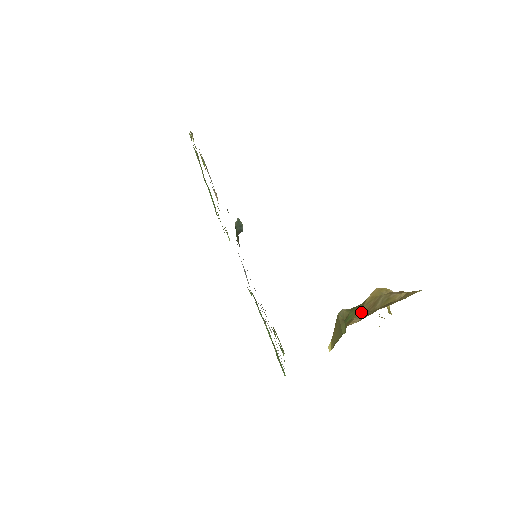
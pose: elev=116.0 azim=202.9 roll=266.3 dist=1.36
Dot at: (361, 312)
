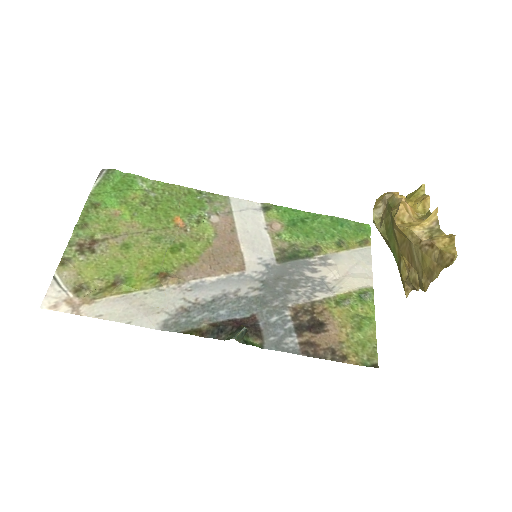
Dot at: (403, 260)
